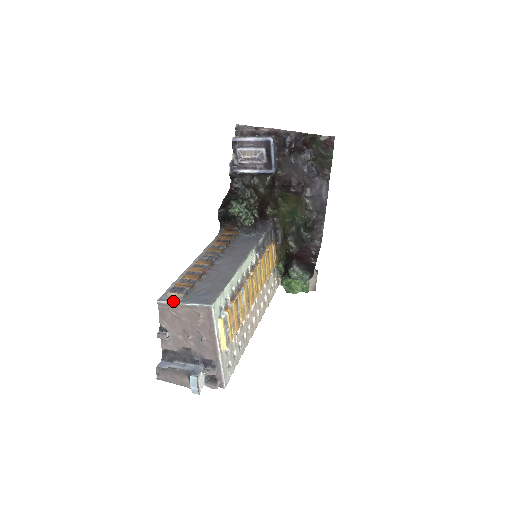
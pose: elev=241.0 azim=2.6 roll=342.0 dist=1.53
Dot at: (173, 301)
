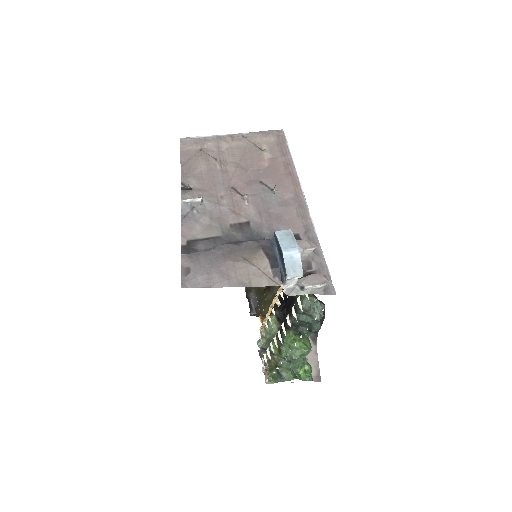
Dot at: (211, 136)
